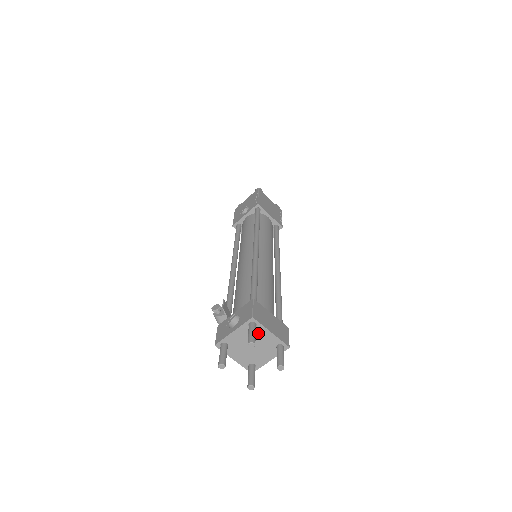
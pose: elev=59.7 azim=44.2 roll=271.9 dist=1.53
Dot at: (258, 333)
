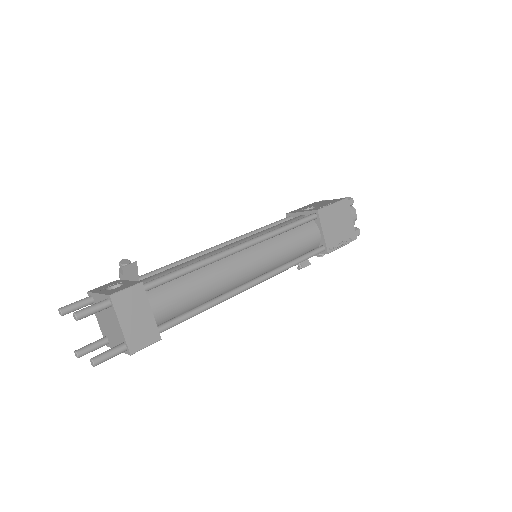
Dot at: (112, 315)
